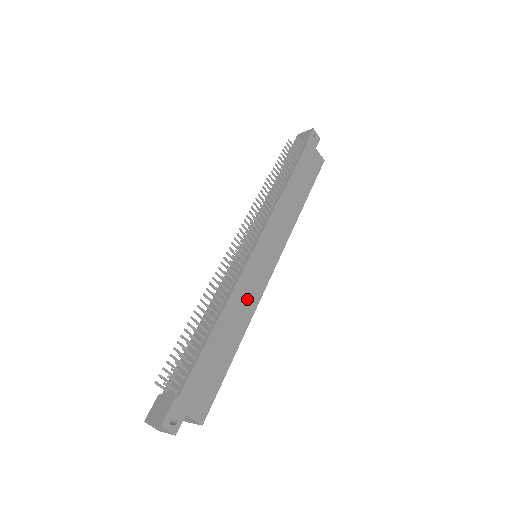
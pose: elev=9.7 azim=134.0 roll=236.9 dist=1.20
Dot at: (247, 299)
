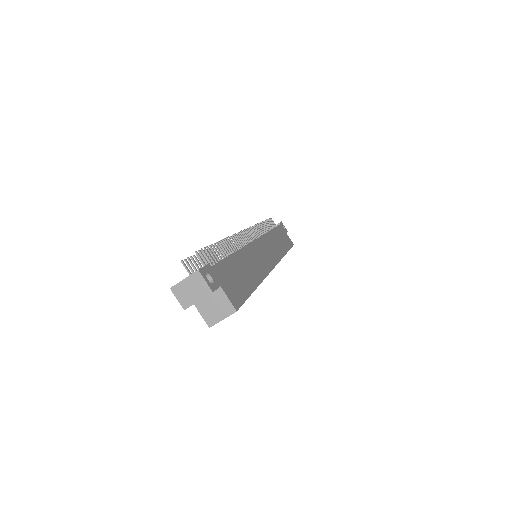
Dot at: (258, 263)
